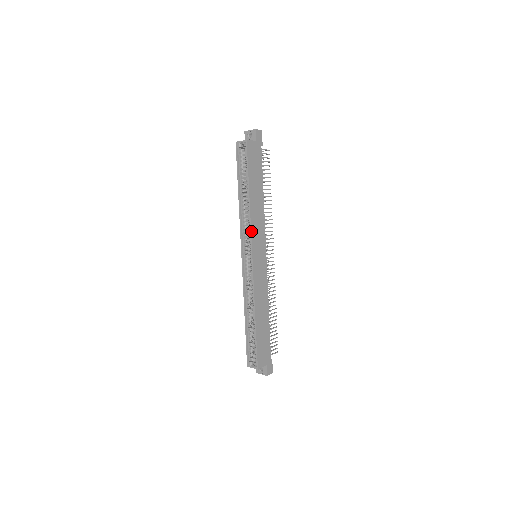
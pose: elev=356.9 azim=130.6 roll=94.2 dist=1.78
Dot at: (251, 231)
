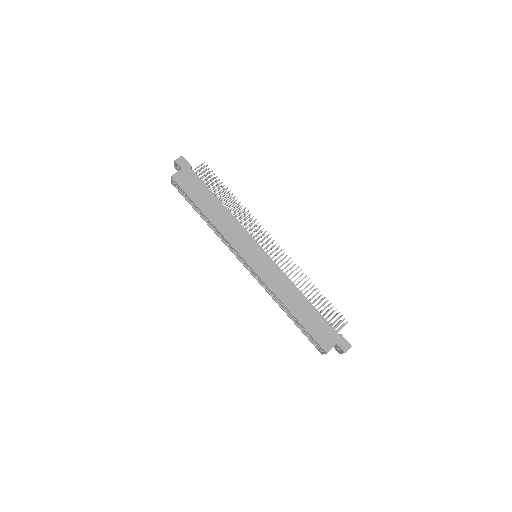
Dot at: (229, 242)
